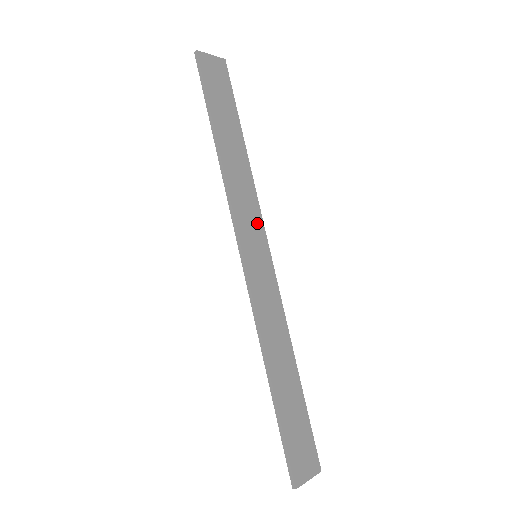
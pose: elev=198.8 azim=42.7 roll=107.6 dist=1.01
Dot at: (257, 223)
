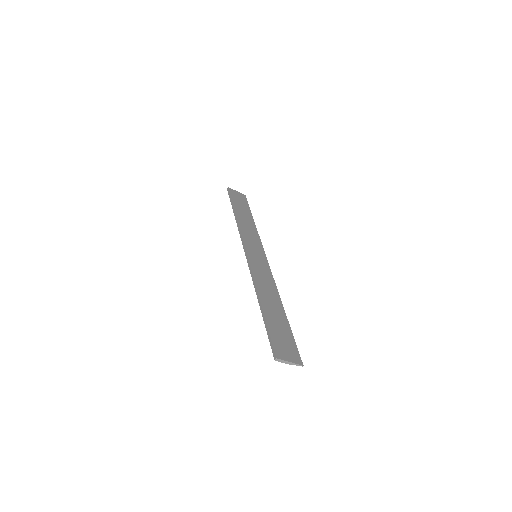
Dot at: (258, 246)
